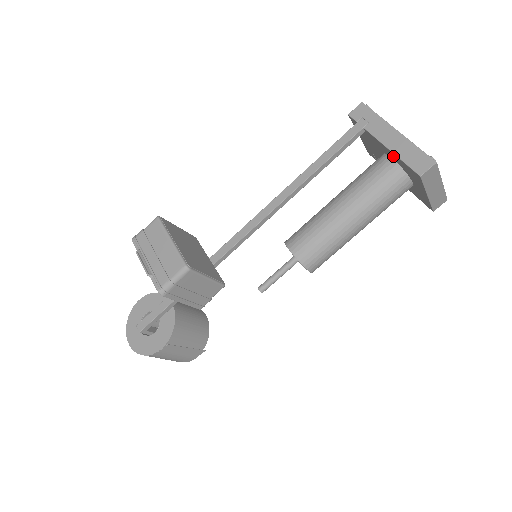
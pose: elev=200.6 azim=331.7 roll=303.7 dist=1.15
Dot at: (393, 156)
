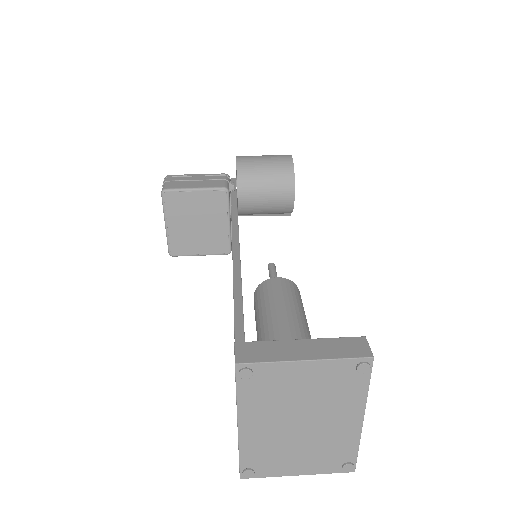
Dot at: occluded
